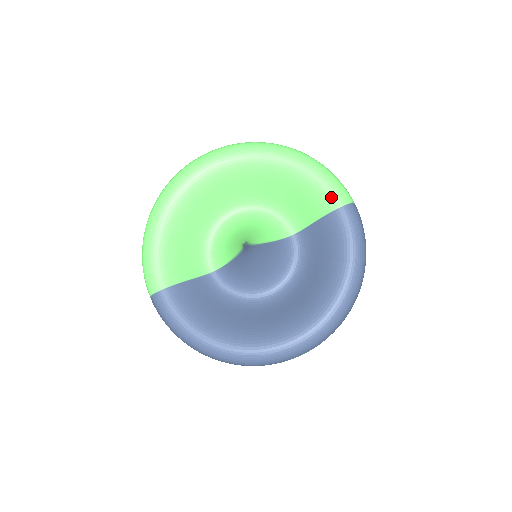
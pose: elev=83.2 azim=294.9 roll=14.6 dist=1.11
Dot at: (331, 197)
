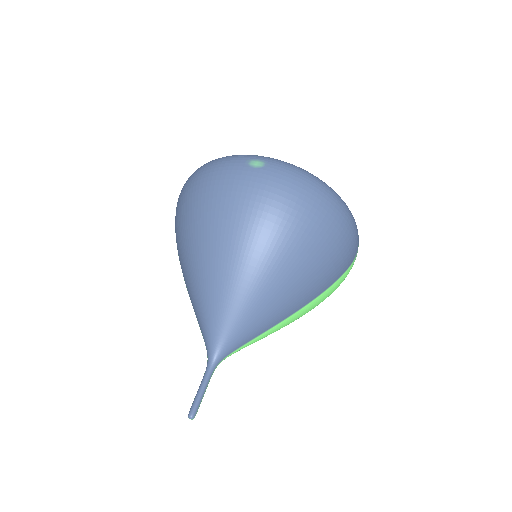
Dot at: occluded
